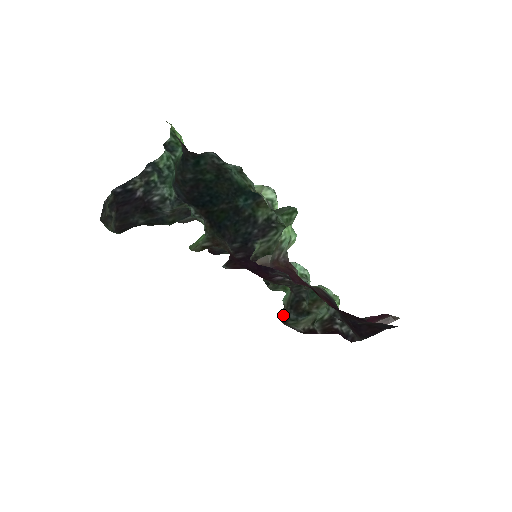
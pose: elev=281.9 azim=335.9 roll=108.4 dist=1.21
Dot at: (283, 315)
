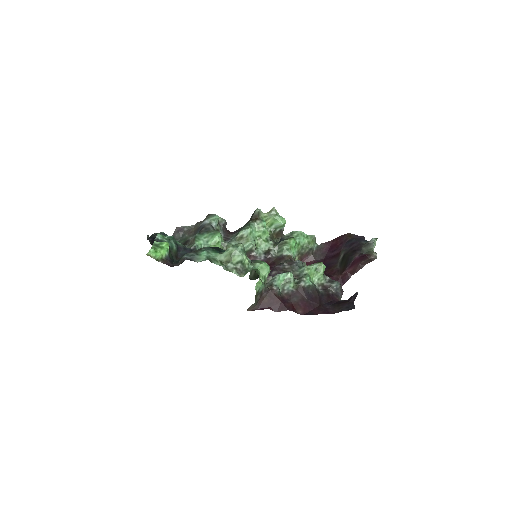
Dot at: occluded
